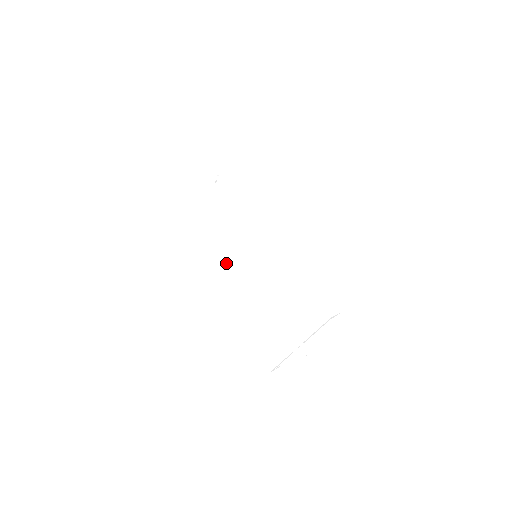
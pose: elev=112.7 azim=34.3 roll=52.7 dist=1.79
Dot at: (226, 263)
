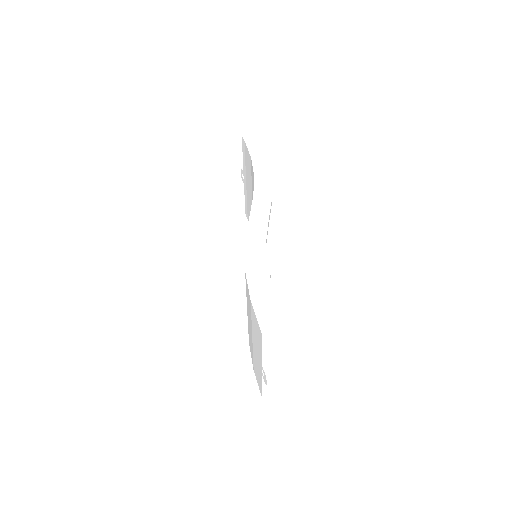
Dot at: occluded
